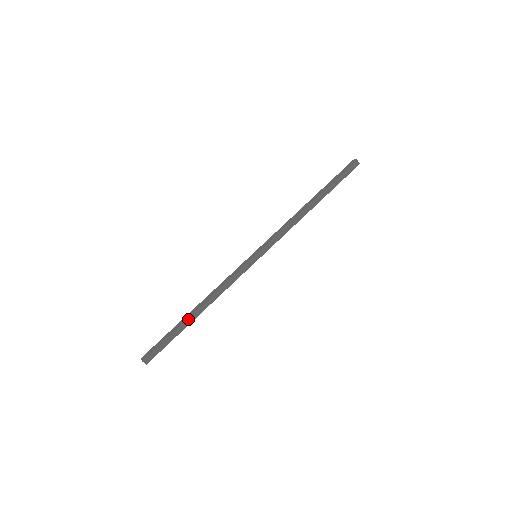
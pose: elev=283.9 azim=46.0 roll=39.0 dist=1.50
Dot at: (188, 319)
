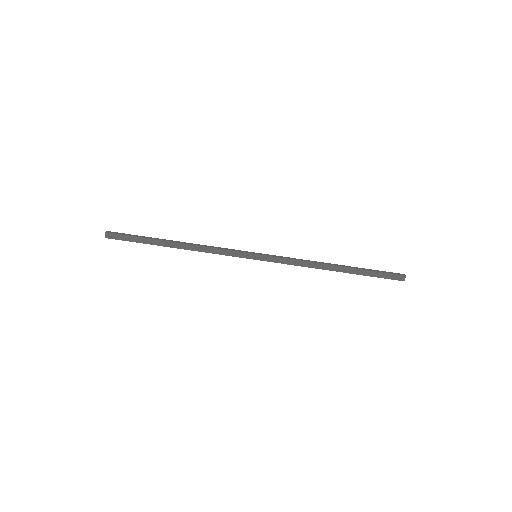
Dot at: (163, 246)
